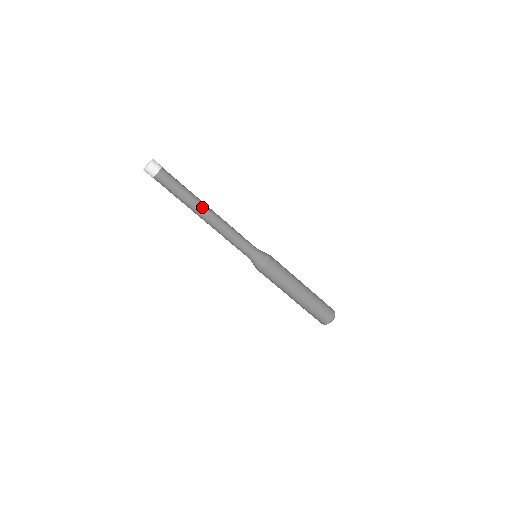
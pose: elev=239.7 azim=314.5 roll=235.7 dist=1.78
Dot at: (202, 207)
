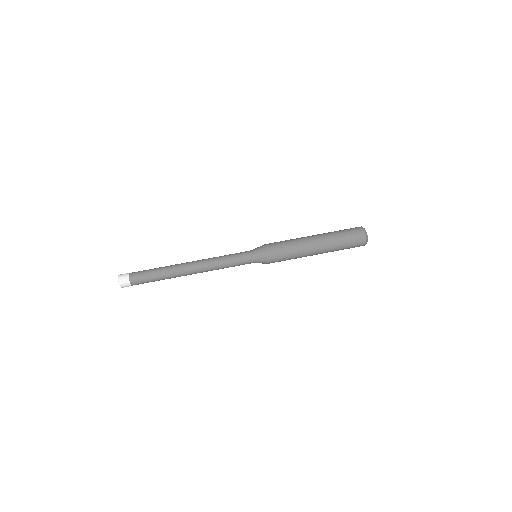
Dot at: (180, 264)
